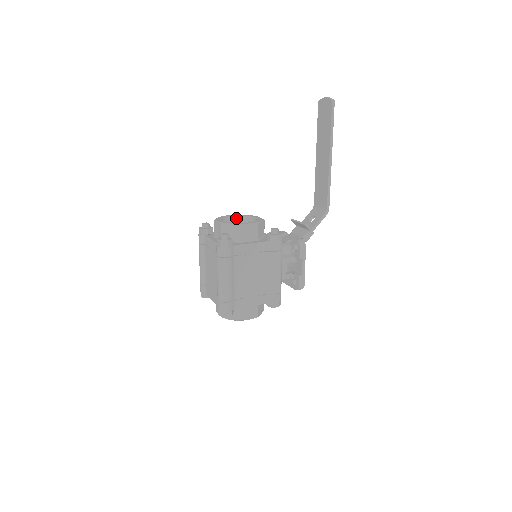
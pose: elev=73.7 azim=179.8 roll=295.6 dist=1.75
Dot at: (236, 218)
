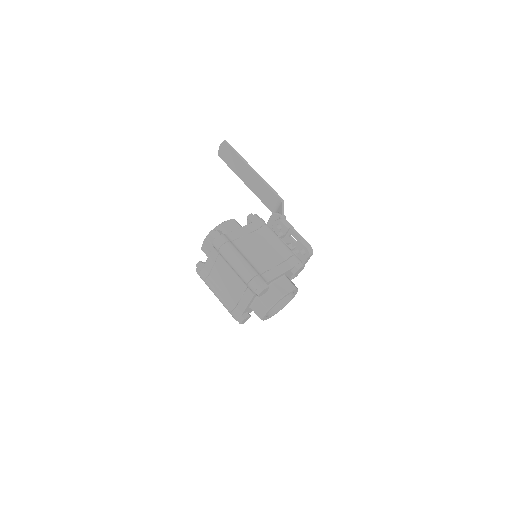
Dot at: occluded
